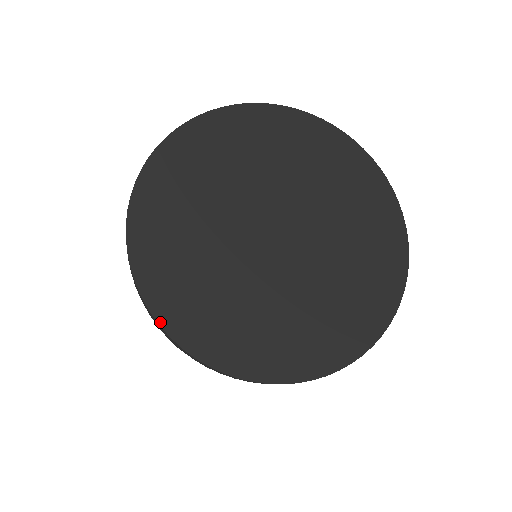
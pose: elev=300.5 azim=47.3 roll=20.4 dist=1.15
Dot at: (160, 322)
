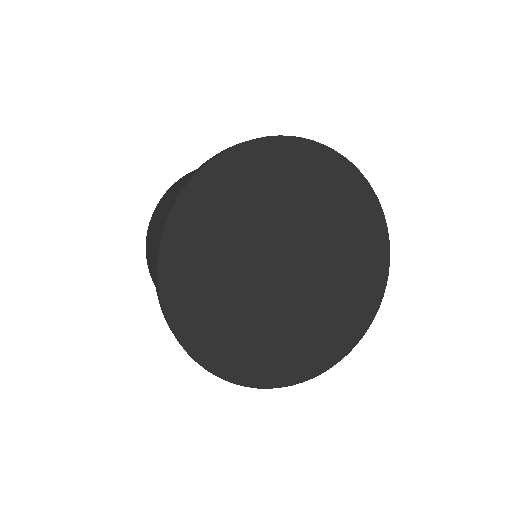
Dot at: (246, 385)
